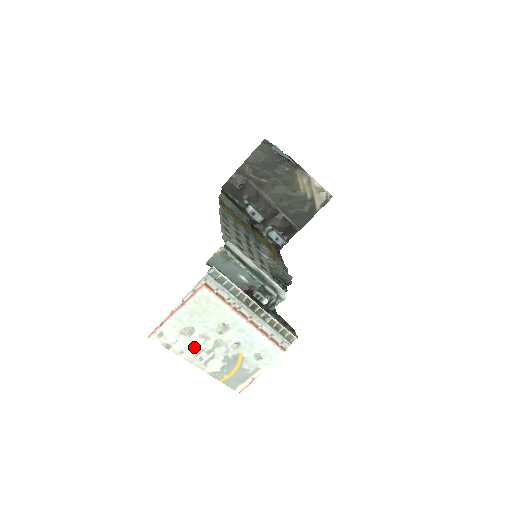
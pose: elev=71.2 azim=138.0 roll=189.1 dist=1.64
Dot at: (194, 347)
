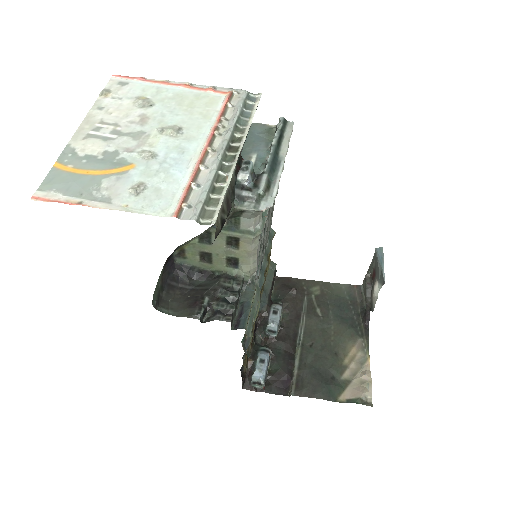
Dot at: (118, 116)
